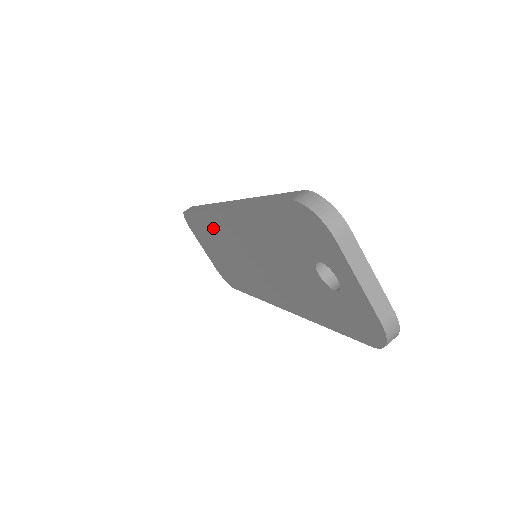
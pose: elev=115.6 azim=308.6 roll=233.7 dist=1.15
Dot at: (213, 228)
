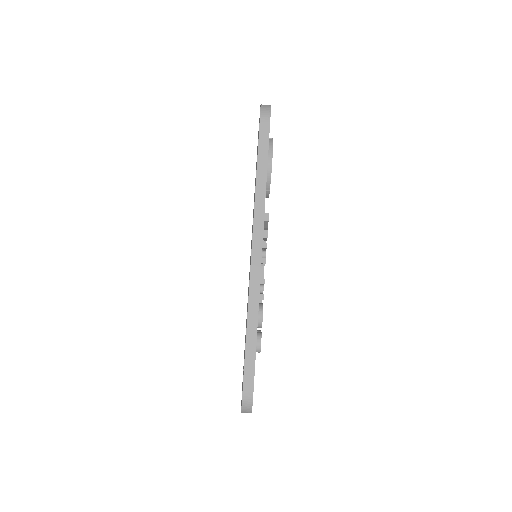
Dot at: (254, 199)
